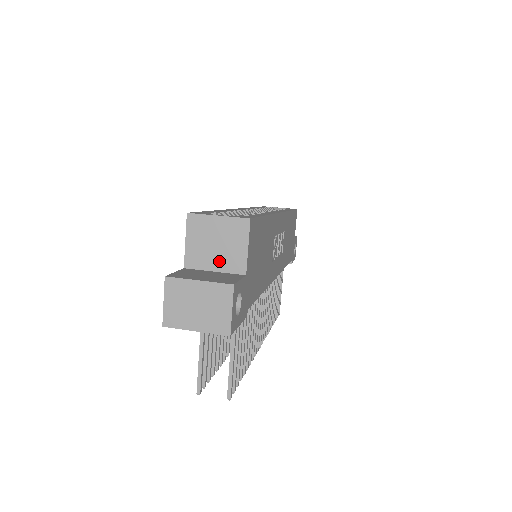
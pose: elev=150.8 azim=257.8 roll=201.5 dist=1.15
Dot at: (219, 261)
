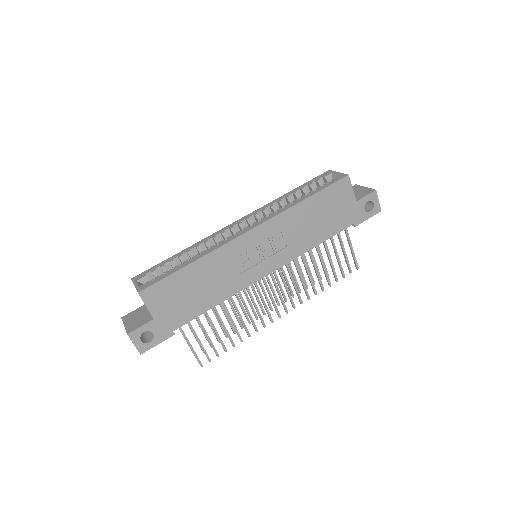
Dot at: occluded
